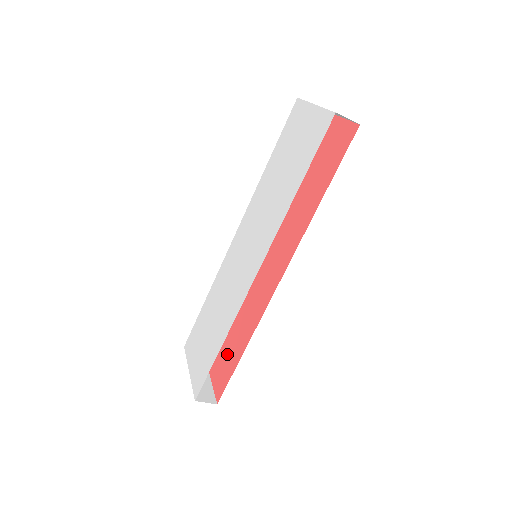
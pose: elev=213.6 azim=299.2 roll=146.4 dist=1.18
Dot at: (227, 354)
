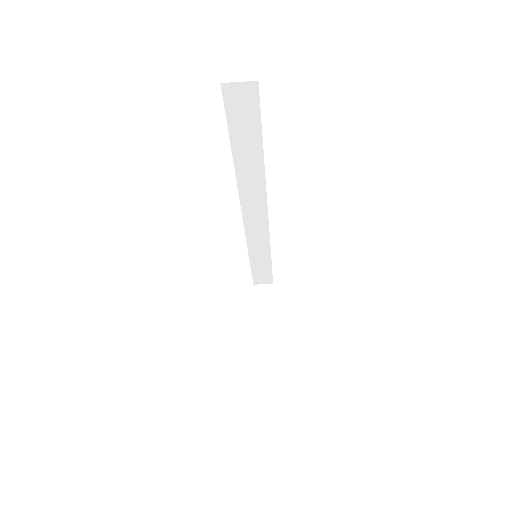
Dot at: occluded
